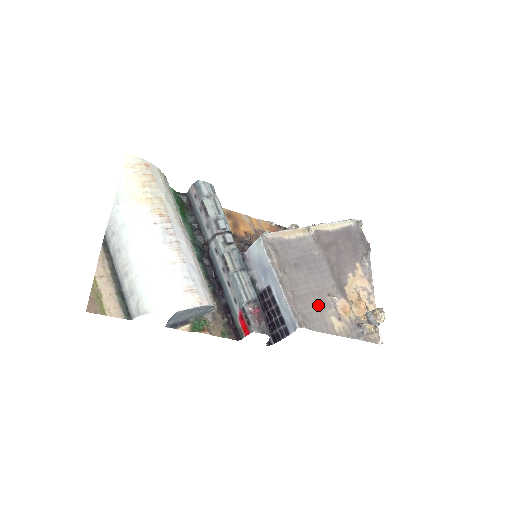
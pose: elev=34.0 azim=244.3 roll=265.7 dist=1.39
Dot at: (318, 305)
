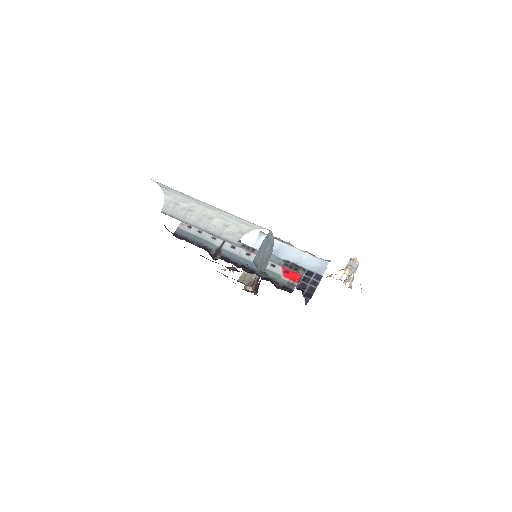
Dot at: occluded
